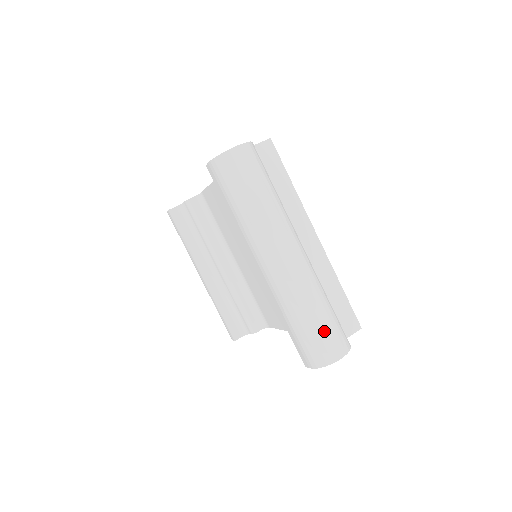
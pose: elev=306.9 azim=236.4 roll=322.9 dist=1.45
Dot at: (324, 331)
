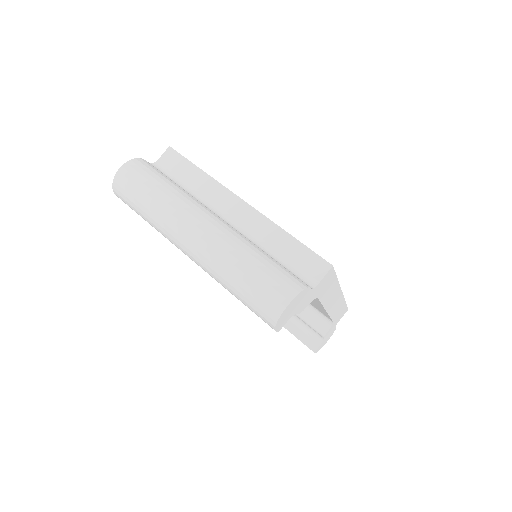
Dot at: (257, 284)
